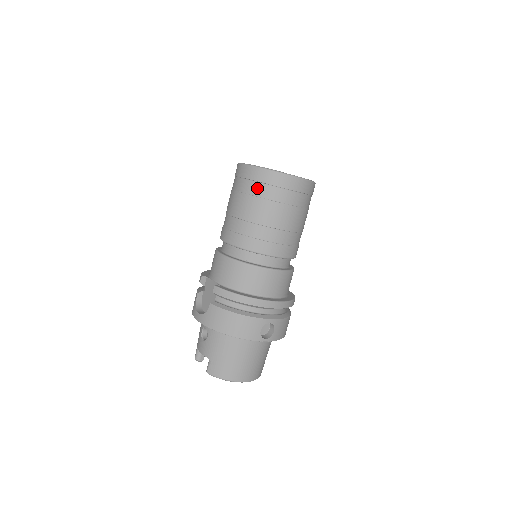
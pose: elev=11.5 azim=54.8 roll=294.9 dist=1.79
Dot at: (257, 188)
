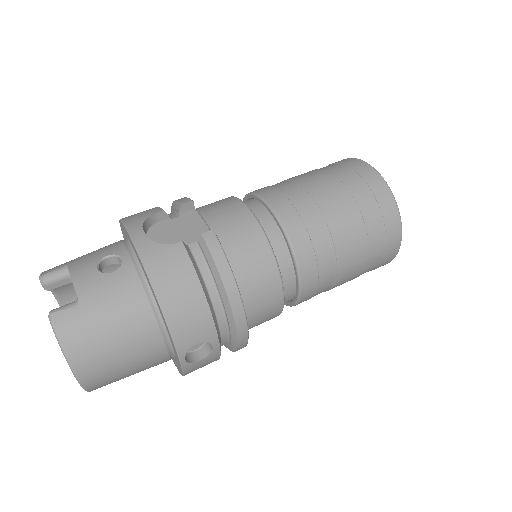
Dot at: (367, 201)
